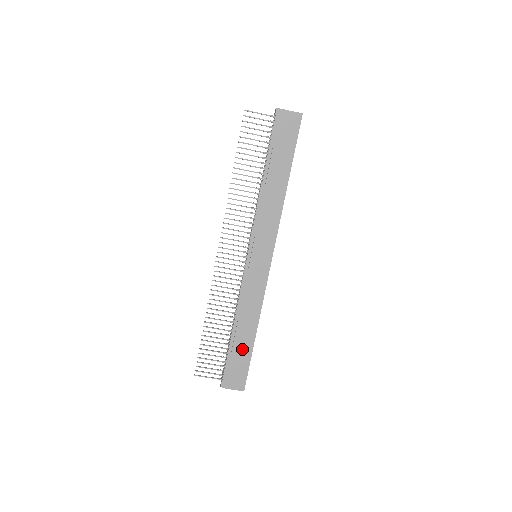
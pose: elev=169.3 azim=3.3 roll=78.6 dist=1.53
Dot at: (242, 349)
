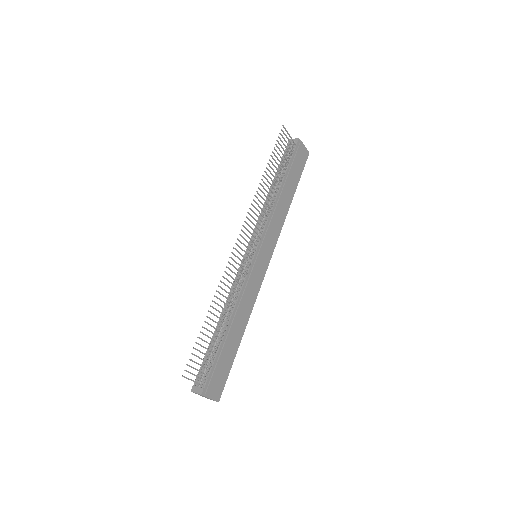
Dot at: (230, 350)
